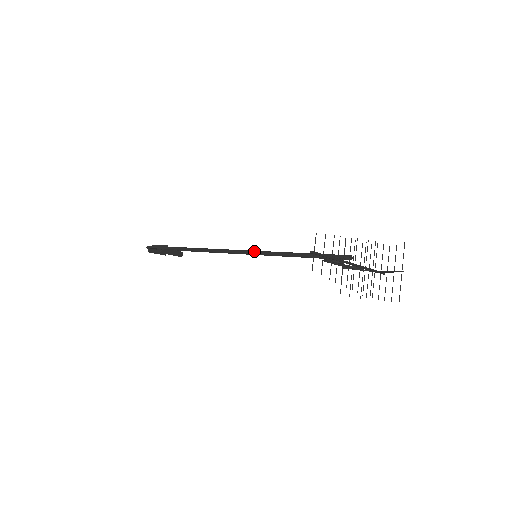
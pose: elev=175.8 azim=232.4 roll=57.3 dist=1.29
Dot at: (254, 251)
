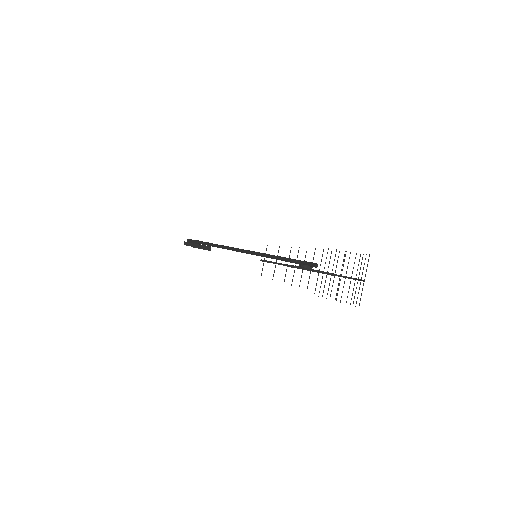
Dot at: (254, 252)
